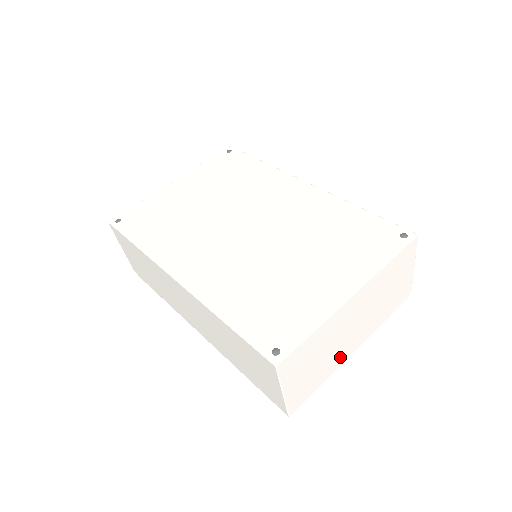
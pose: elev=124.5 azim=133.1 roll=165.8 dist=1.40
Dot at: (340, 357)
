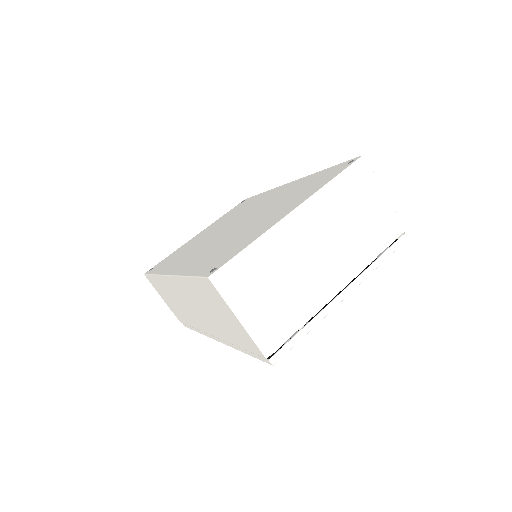
Dot at: (320, 295)
